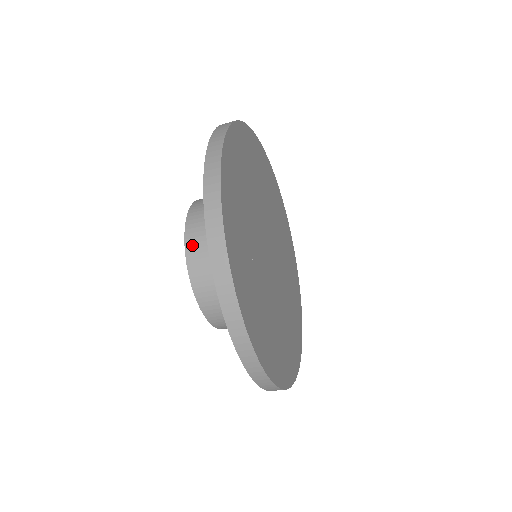
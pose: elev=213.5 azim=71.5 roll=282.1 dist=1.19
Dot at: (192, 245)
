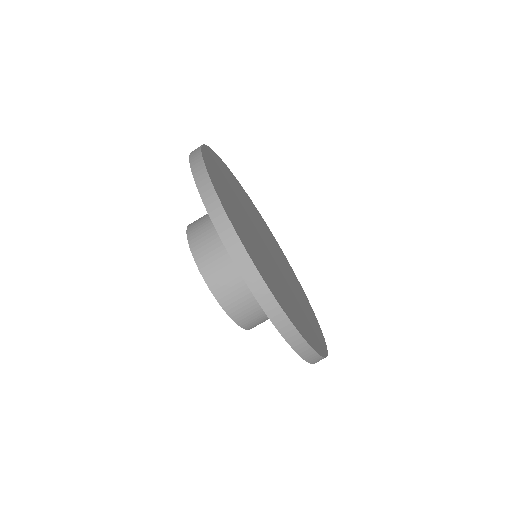
Dot at: (194, 221)
